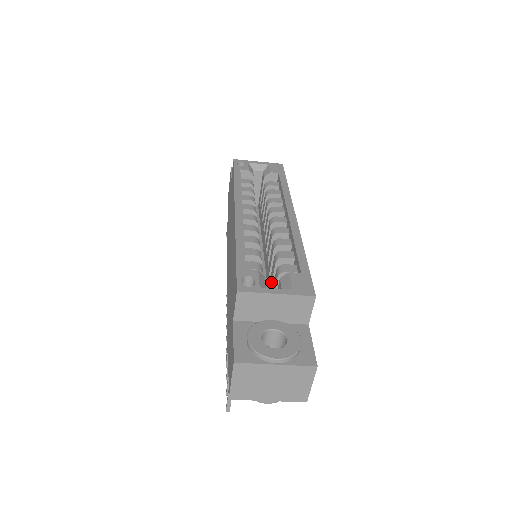
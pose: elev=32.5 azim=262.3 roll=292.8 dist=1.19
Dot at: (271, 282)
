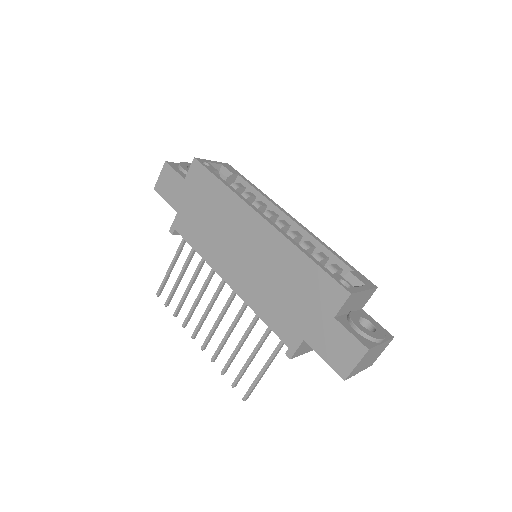
Dot at: occluded
